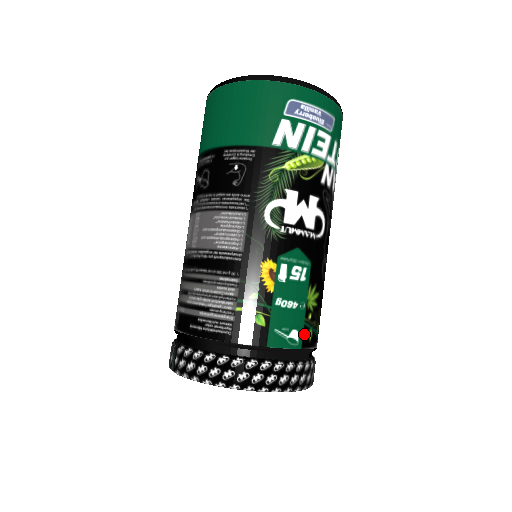
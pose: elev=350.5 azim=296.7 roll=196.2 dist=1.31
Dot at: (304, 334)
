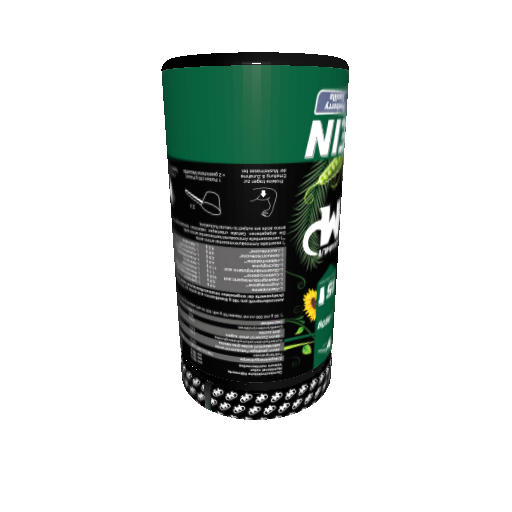
Dot at: (332, 336)
